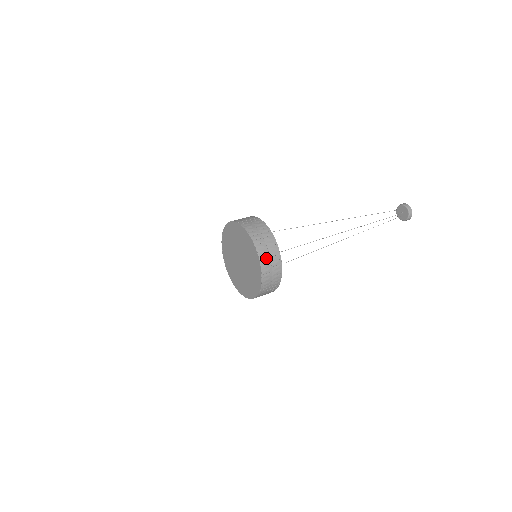
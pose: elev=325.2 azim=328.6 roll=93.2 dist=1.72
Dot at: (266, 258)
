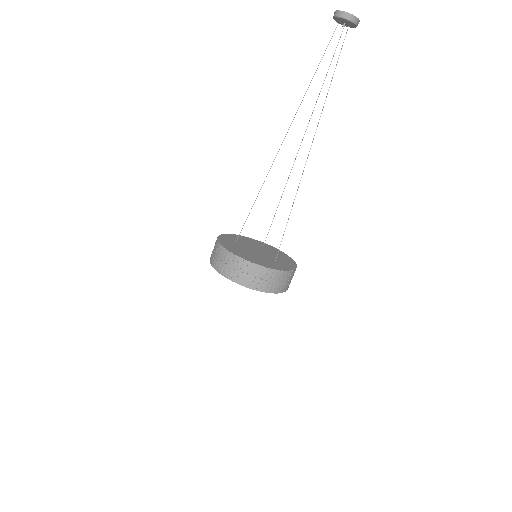
Dot at: (280, 286)
